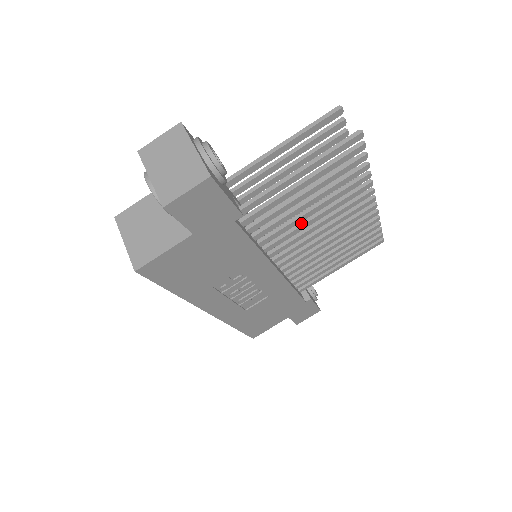
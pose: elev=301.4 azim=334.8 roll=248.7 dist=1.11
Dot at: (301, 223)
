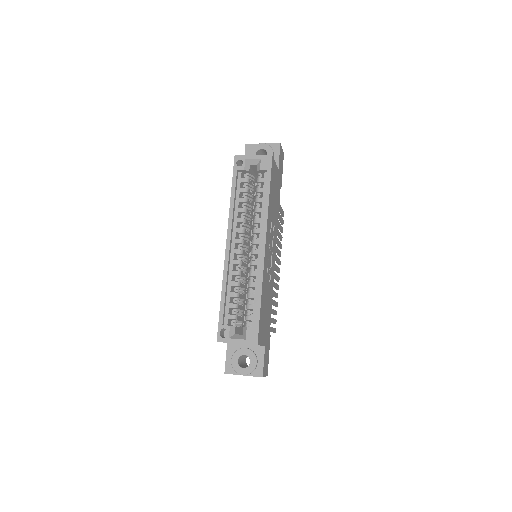
Dot at: occluded
